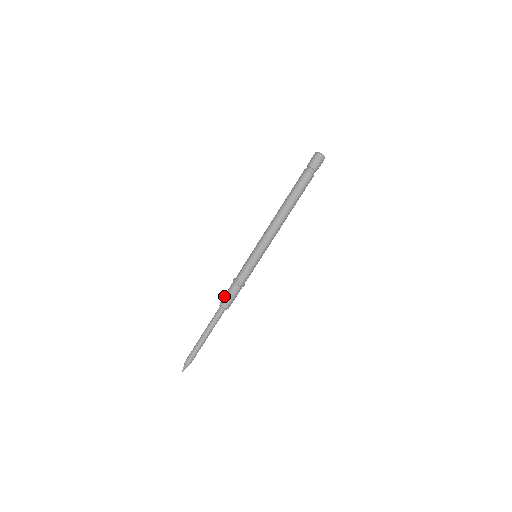
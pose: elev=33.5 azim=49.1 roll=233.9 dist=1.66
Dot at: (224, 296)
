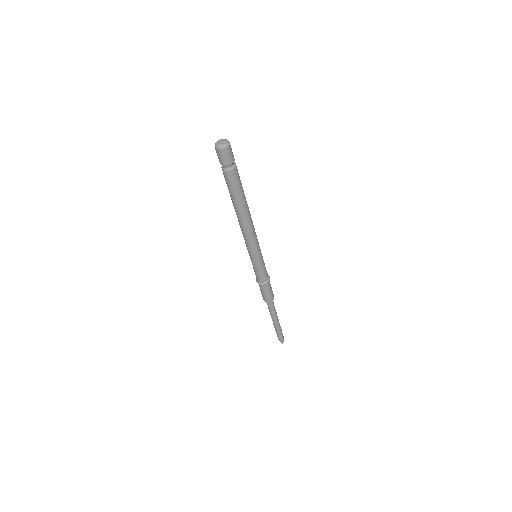
Dot at: occluded
